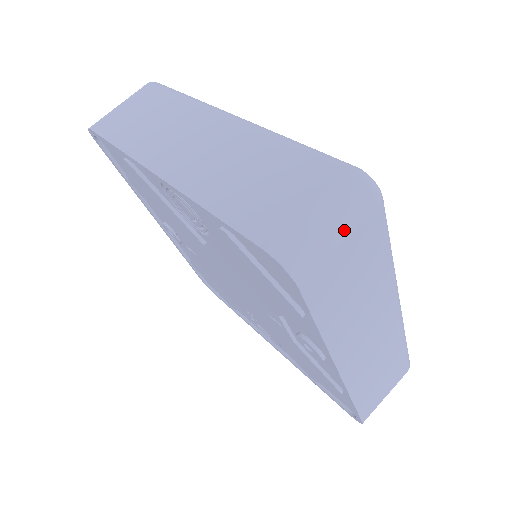
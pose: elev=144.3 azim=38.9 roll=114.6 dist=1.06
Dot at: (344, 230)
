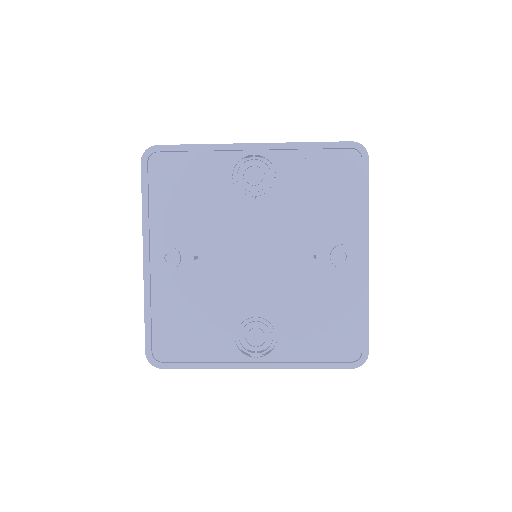
Dot at: occluded
